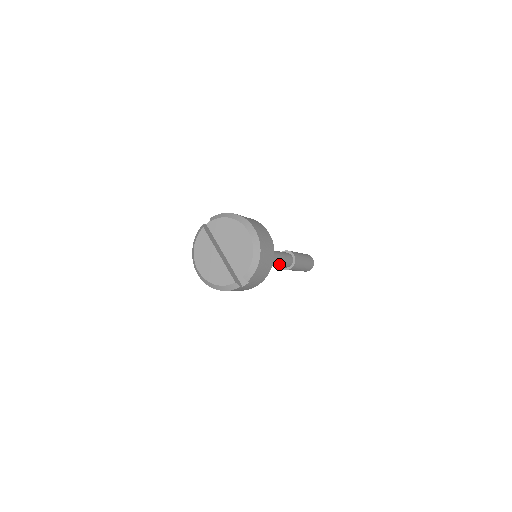
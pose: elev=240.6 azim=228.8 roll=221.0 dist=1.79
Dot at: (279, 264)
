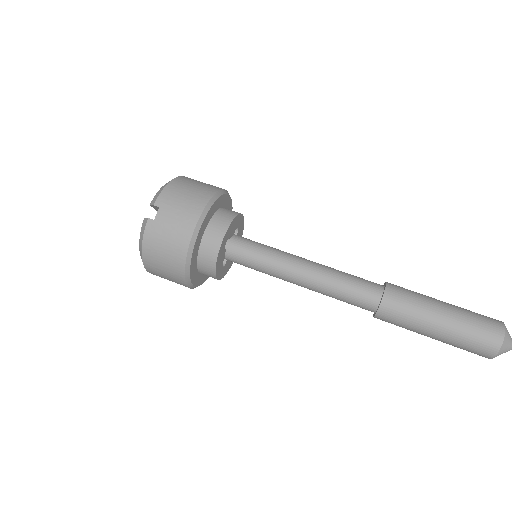
Dot at: (327, 278)
